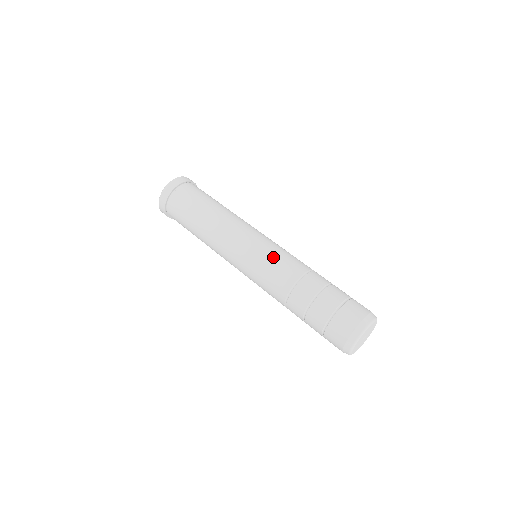
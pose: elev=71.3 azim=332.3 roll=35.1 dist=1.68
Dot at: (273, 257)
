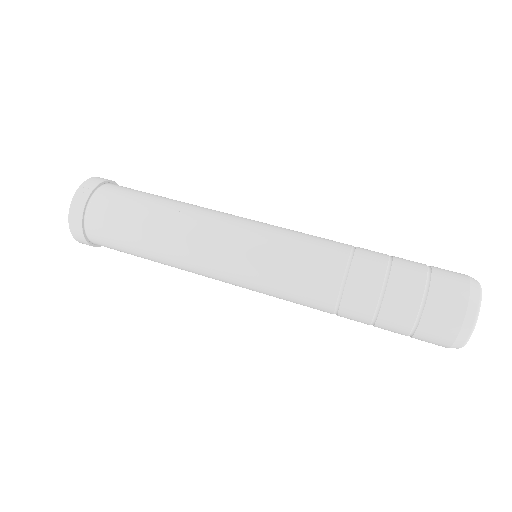
Dot at: (283, 279)
